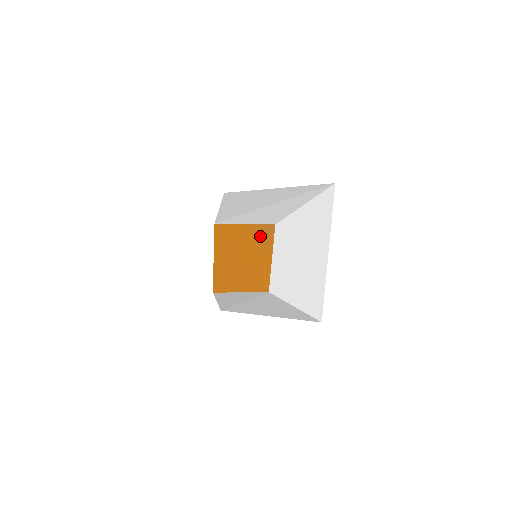
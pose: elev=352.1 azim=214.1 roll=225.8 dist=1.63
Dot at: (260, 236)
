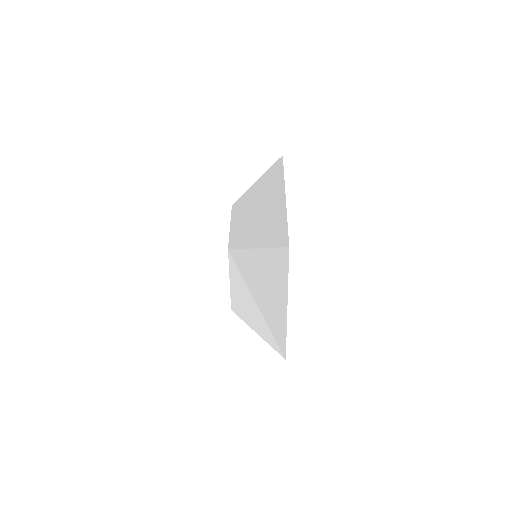
Dot at: occluded
